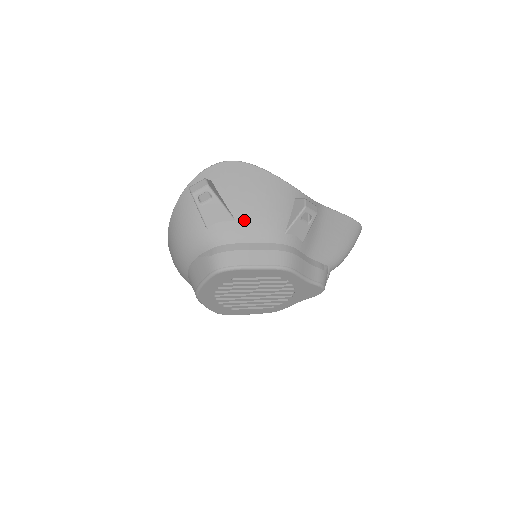
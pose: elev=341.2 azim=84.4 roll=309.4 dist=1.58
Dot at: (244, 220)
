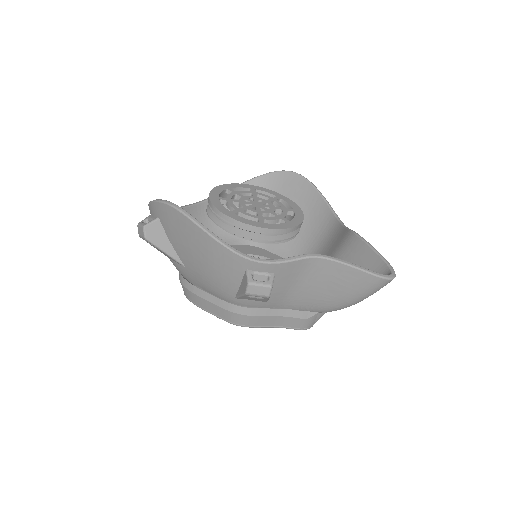
Dot at: (193, 272)
